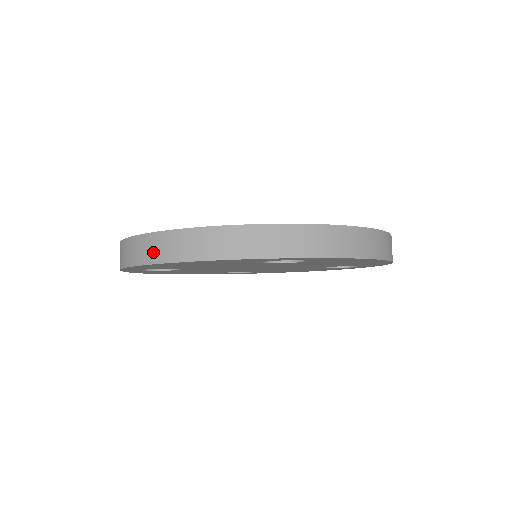
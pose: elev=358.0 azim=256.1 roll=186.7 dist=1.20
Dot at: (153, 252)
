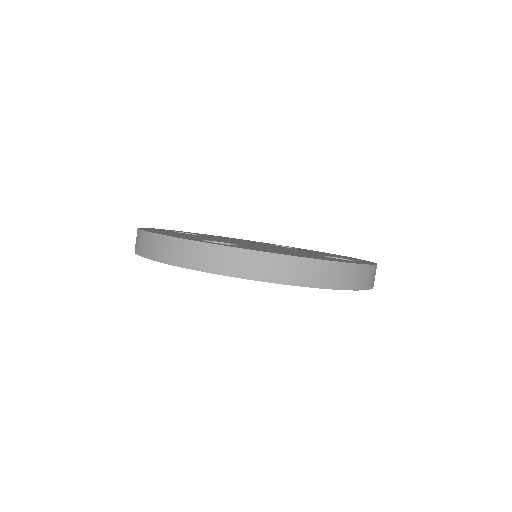
Dot at: (299, 275)
